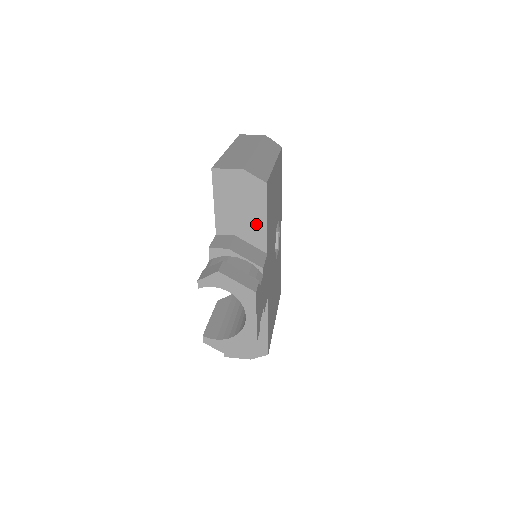
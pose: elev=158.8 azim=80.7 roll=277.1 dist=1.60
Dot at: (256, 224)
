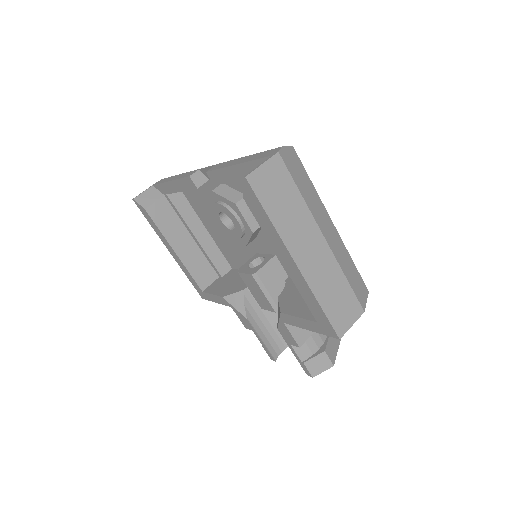
Dot at: occluded
